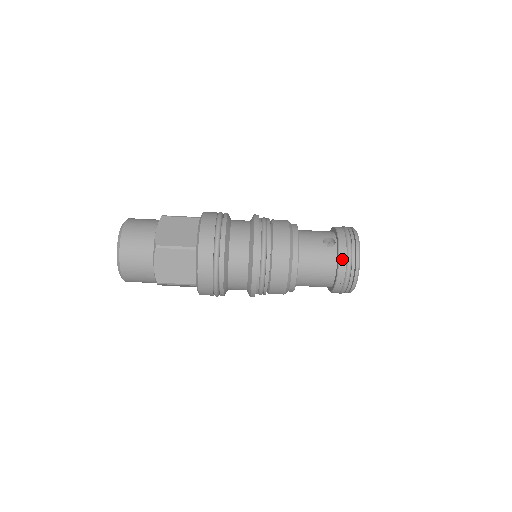
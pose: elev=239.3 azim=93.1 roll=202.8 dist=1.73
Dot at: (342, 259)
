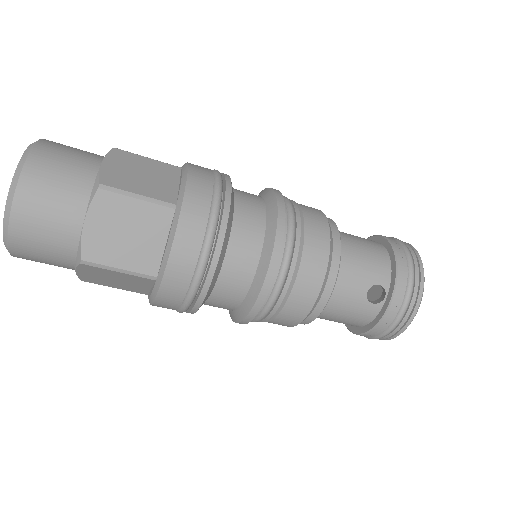
Dot at: (380, 327)
